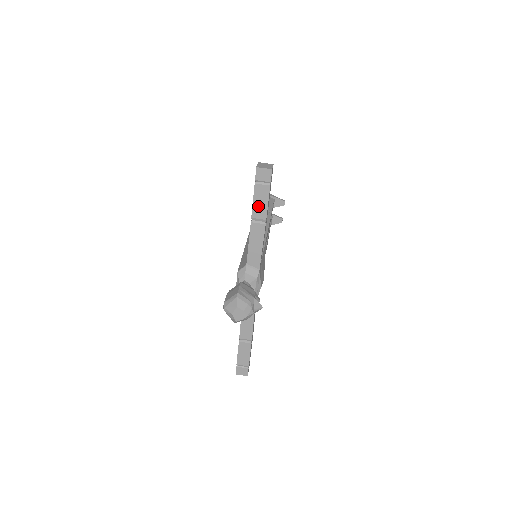
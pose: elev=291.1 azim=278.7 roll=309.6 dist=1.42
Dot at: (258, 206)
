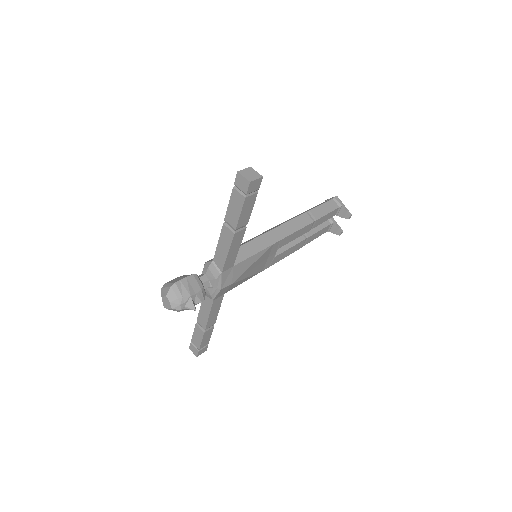
Dot at: (232, 212)
